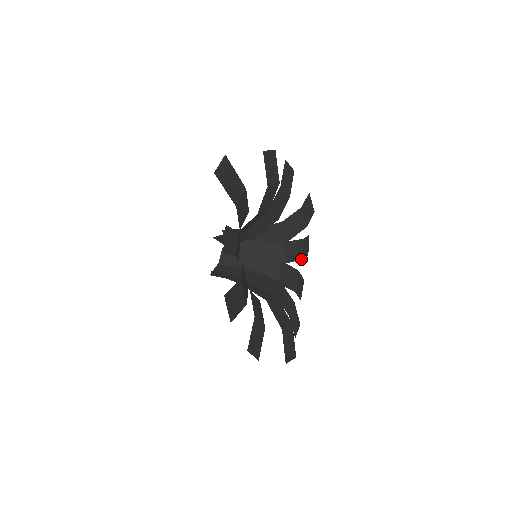
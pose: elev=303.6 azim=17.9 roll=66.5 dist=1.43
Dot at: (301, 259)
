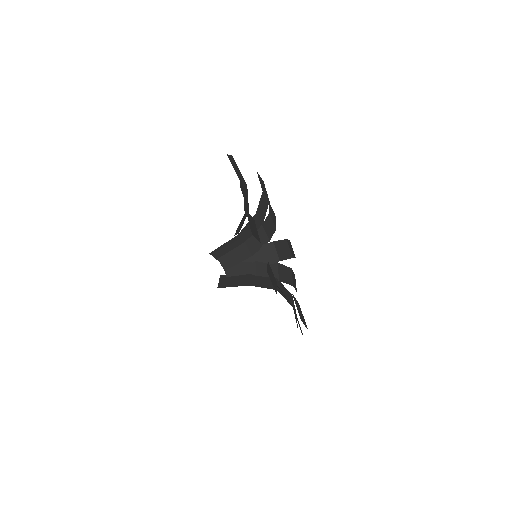
Dot at: (292, 285)
